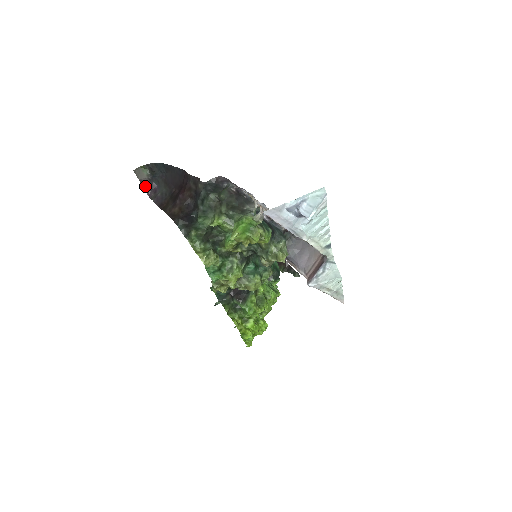
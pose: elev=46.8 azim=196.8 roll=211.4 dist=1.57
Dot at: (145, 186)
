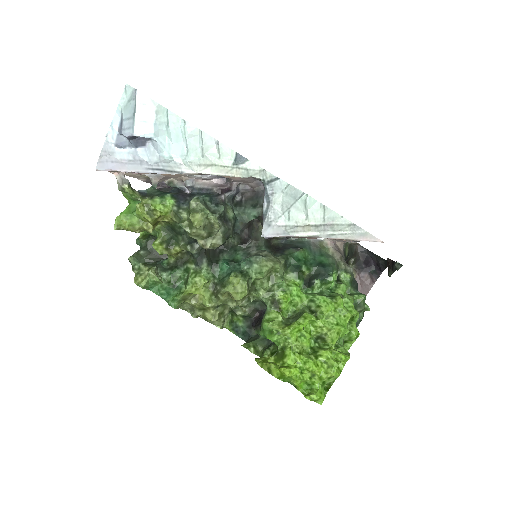
Dot at: occluded
